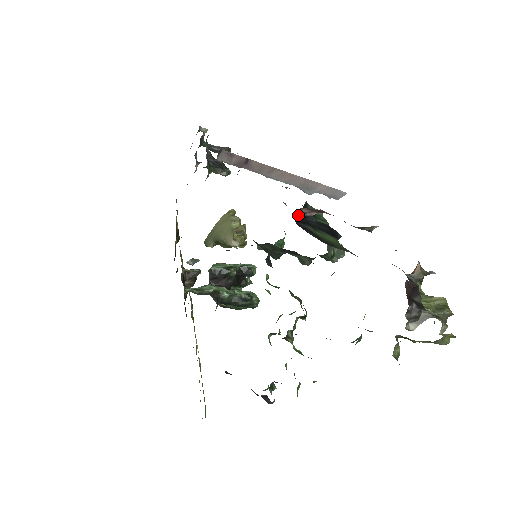
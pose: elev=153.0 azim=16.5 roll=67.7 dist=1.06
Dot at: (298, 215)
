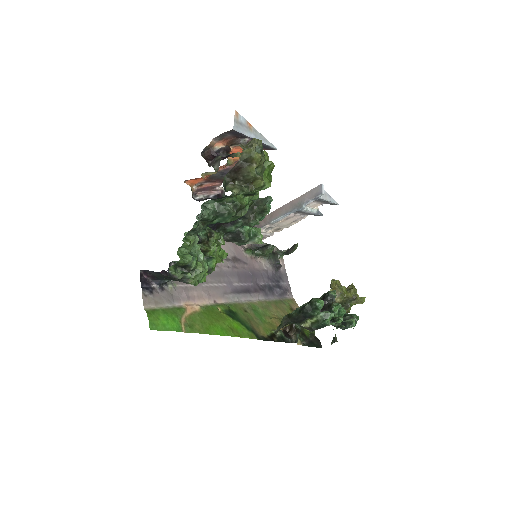
Dot at: (205, 199)
